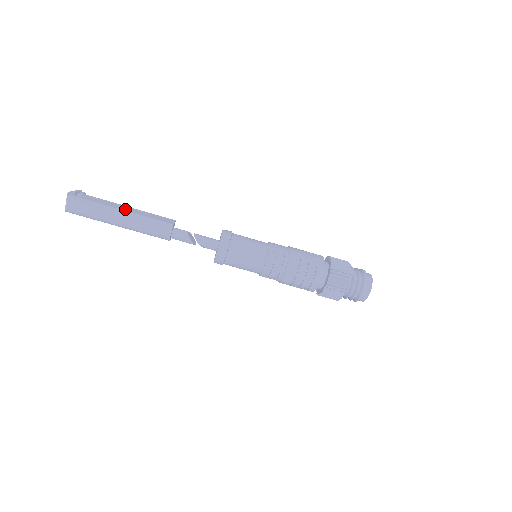
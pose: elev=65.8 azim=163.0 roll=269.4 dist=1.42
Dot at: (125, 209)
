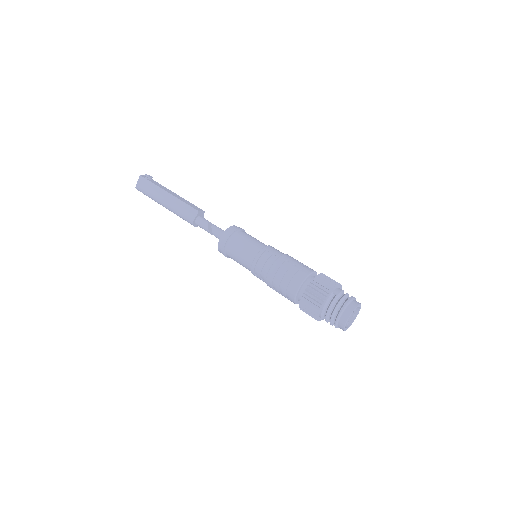
Dot at: (172, 193)
